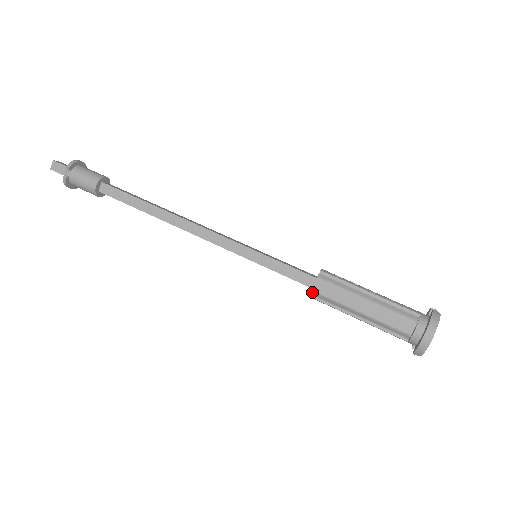
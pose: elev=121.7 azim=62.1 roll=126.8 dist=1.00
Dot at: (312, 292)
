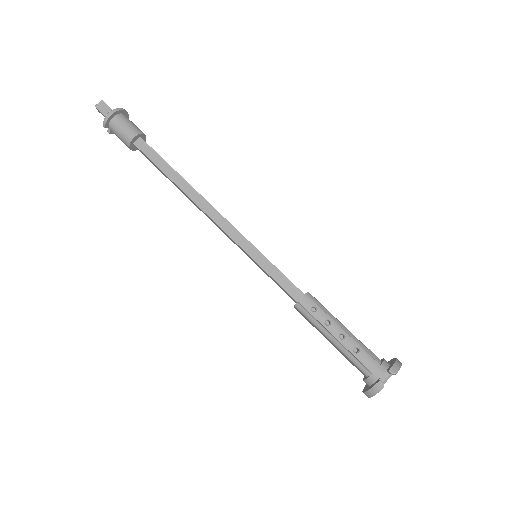
Dot at: occluded
